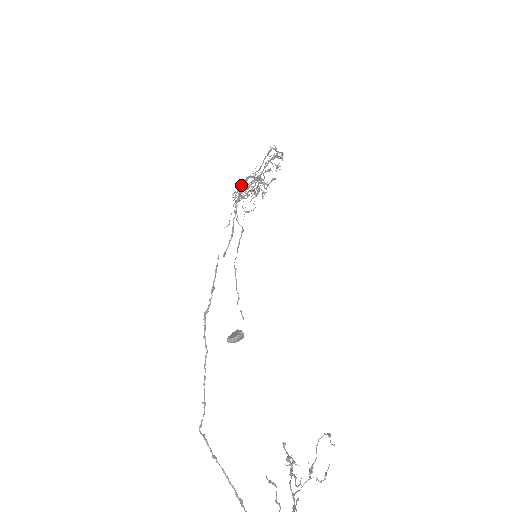
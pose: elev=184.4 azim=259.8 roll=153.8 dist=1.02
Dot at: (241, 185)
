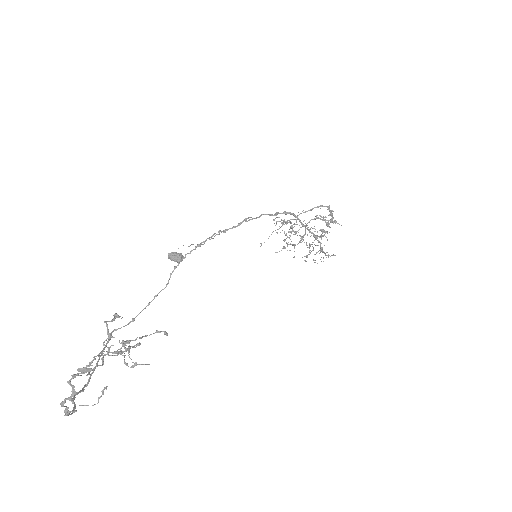
Dot at: (284, 219)
